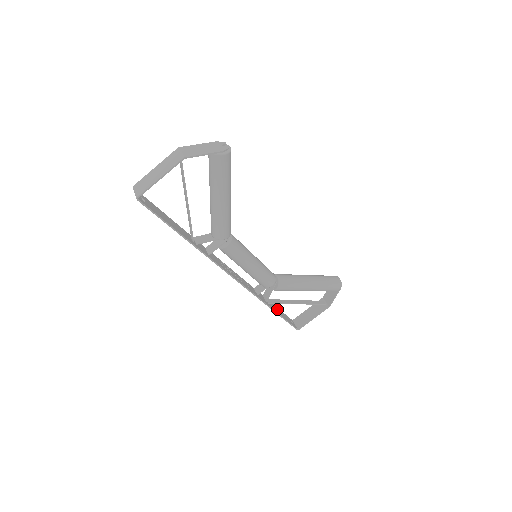
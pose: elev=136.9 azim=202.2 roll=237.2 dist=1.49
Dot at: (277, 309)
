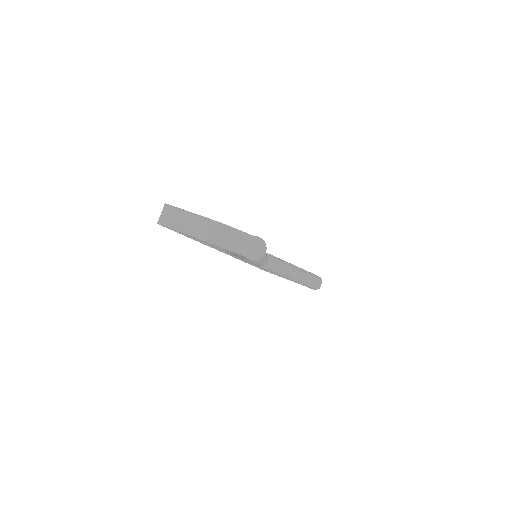
Dot at: occluded
